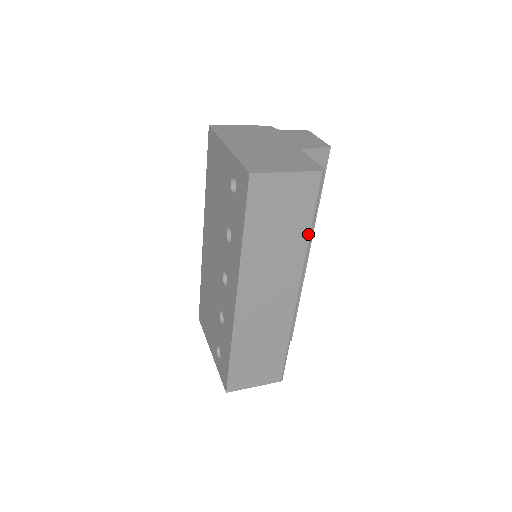
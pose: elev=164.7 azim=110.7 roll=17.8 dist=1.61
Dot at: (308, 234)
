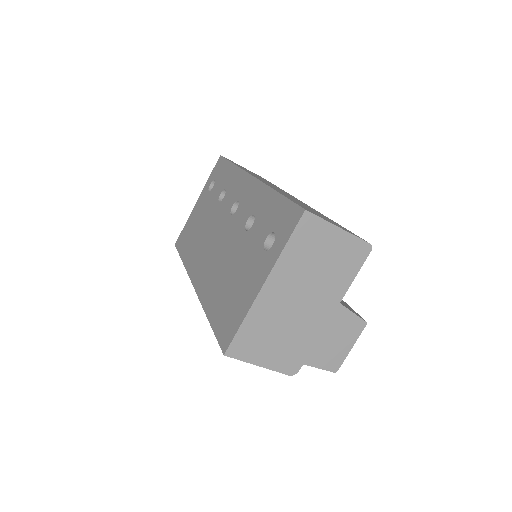
Dot at: occluded
